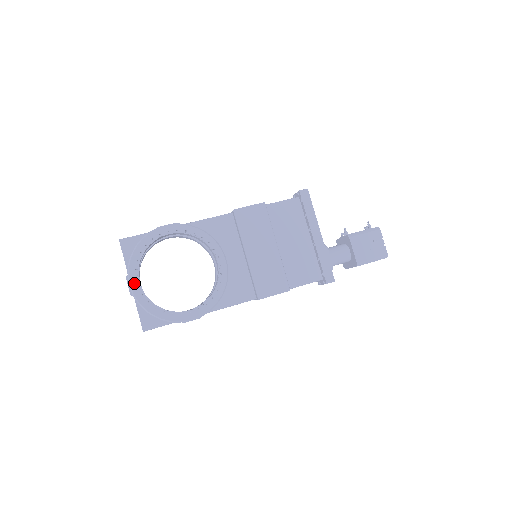
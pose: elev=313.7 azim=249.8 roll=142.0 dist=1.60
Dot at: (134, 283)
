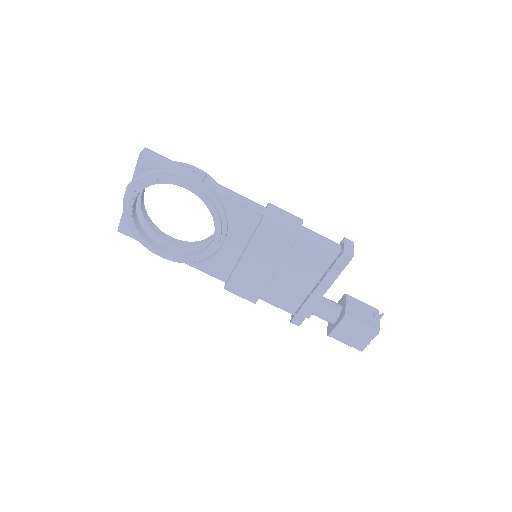
Dot at: (128, 200)
